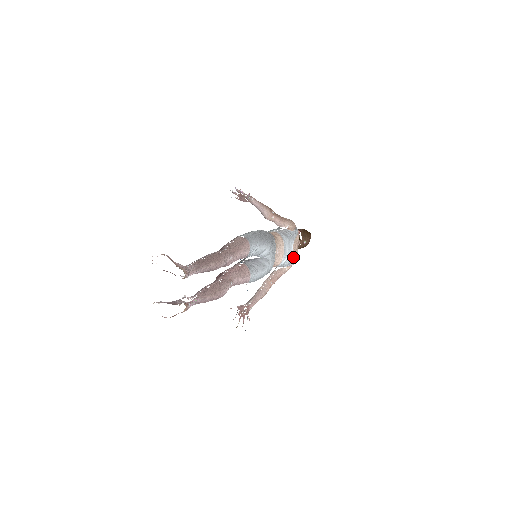
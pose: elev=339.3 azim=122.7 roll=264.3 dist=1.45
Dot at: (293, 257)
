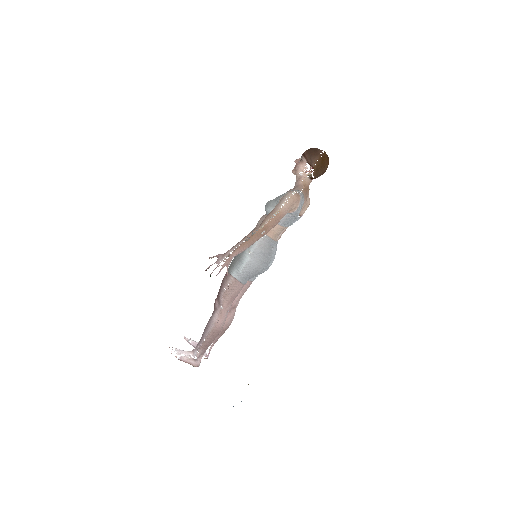
Dot at: (301, 216)
